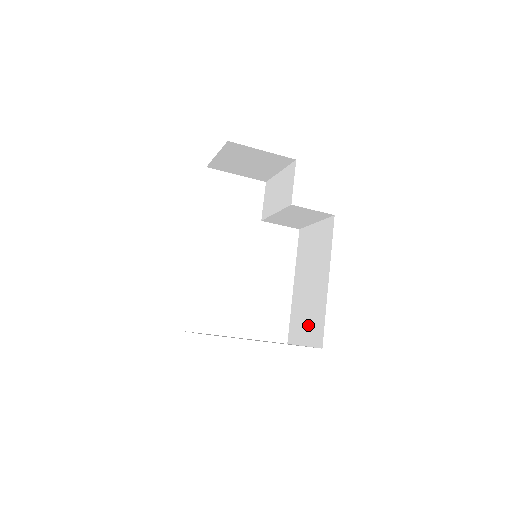
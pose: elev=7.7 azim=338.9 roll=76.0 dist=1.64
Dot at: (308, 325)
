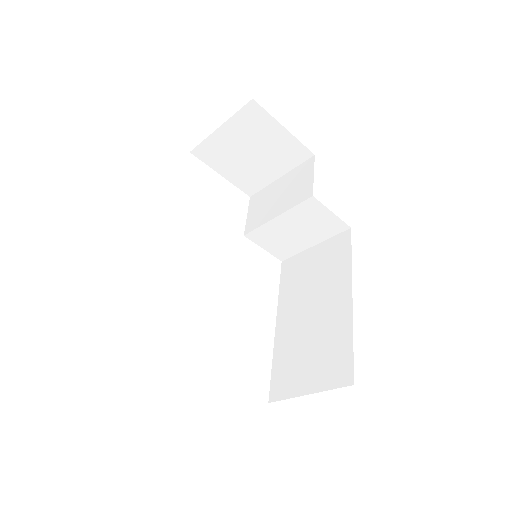
Dot at: (315, 363)
